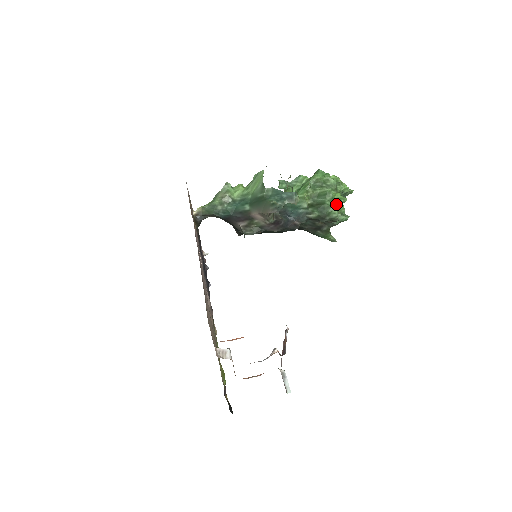
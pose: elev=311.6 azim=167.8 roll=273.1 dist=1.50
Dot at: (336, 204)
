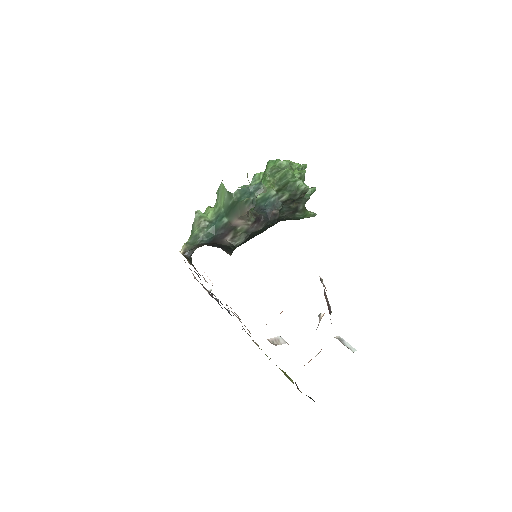
Dot at: occluded
